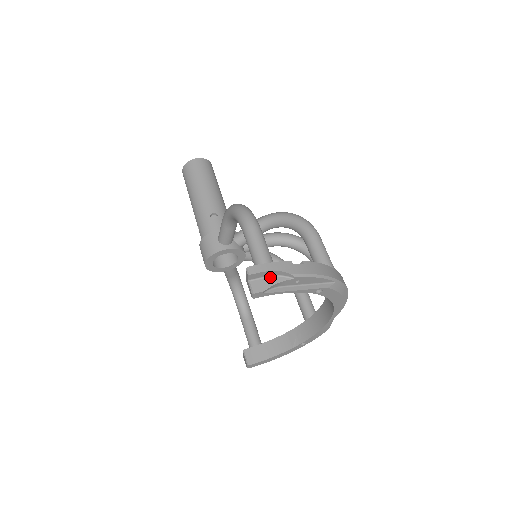
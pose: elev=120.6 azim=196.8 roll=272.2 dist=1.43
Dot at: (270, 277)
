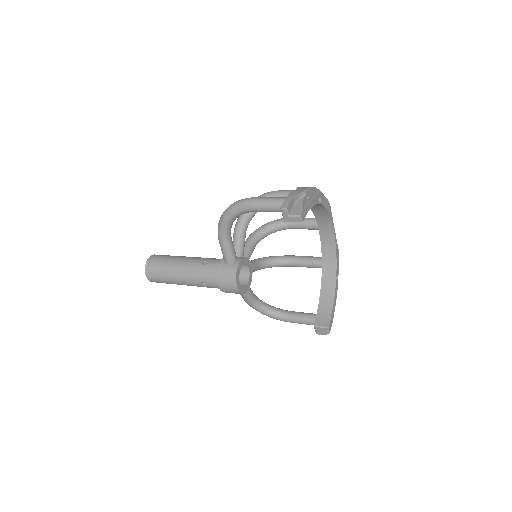
Dot at: (295, 205)
